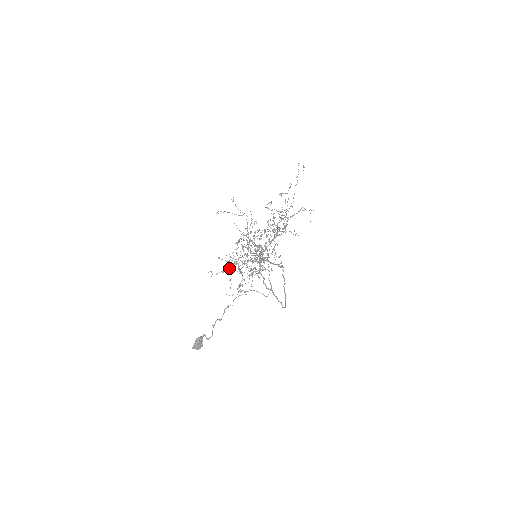
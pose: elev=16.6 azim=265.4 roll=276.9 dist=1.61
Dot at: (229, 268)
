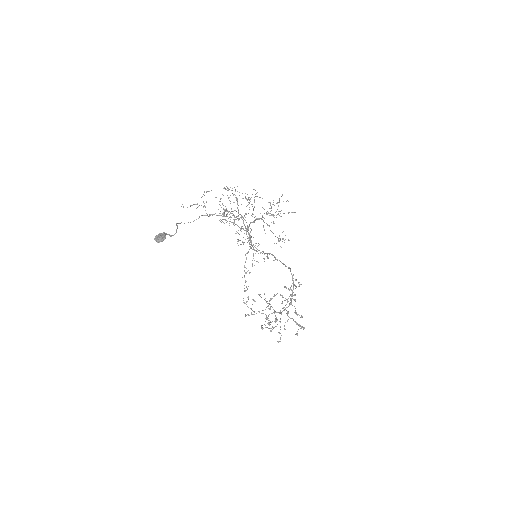
Dot at: occluded
